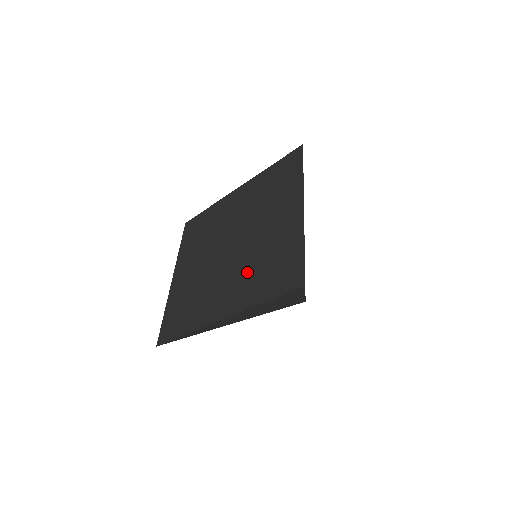
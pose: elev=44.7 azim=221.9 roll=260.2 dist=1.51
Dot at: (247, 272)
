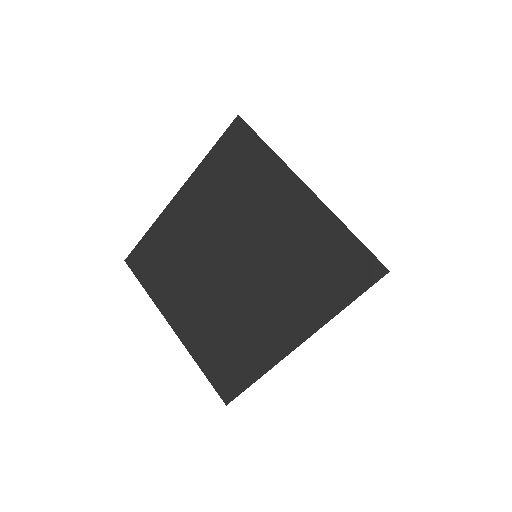
Dot at: (291, 284)
